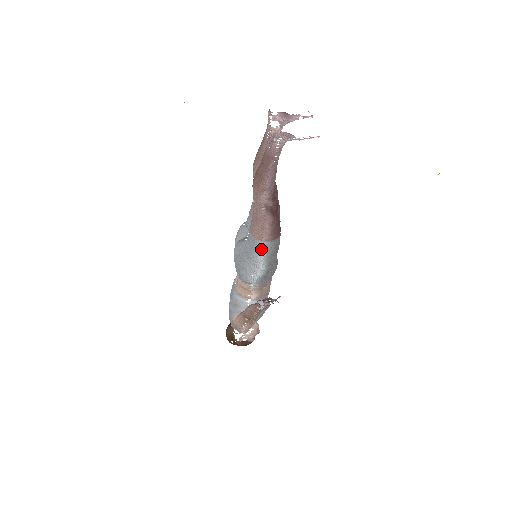
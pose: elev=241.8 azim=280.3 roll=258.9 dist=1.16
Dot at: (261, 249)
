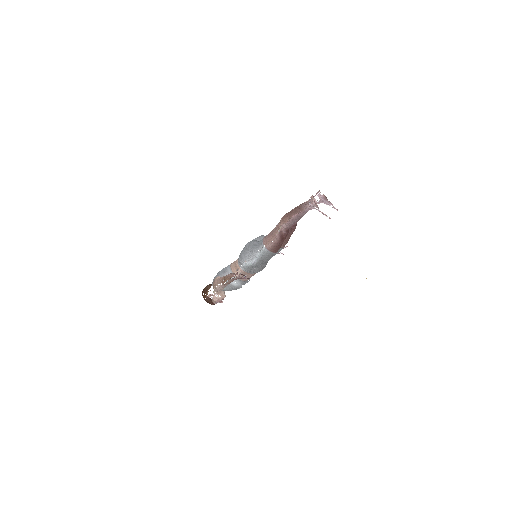
Dot at: (261, 250)
